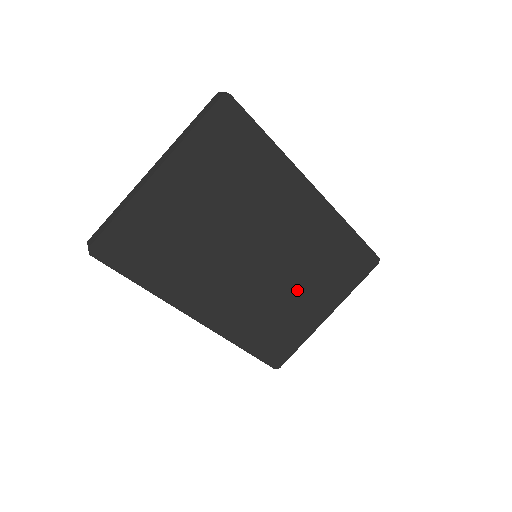
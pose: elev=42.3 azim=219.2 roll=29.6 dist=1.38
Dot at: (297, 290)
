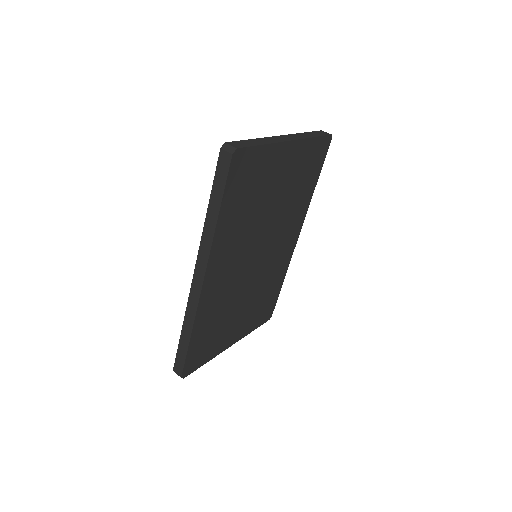
Dot at: (243, 306)
